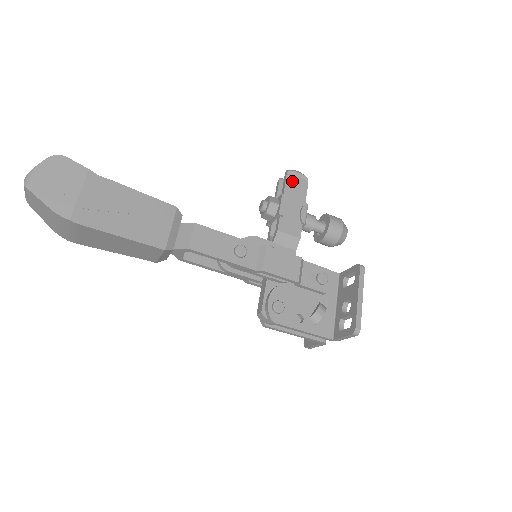
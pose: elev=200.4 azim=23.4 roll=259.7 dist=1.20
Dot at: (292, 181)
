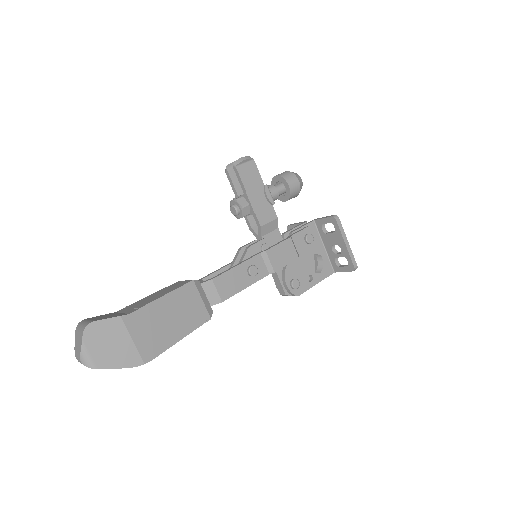
Dot at: (244, 172)
